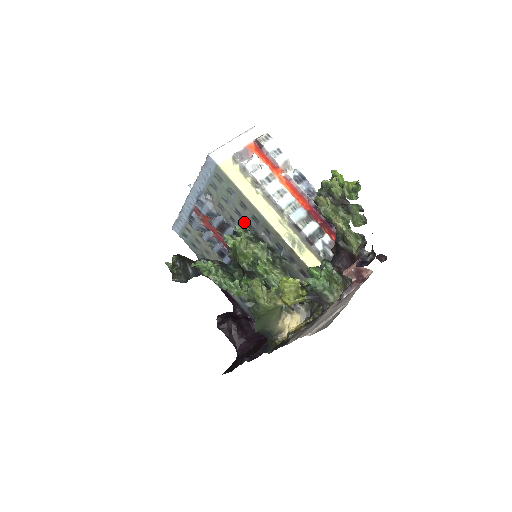
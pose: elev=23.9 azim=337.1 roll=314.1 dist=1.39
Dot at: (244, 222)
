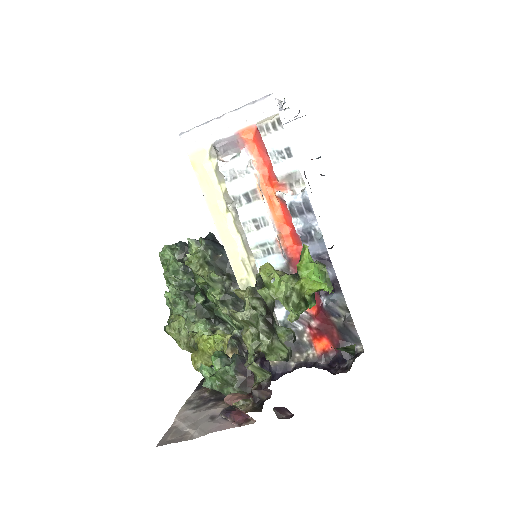
Dot at: occluded
